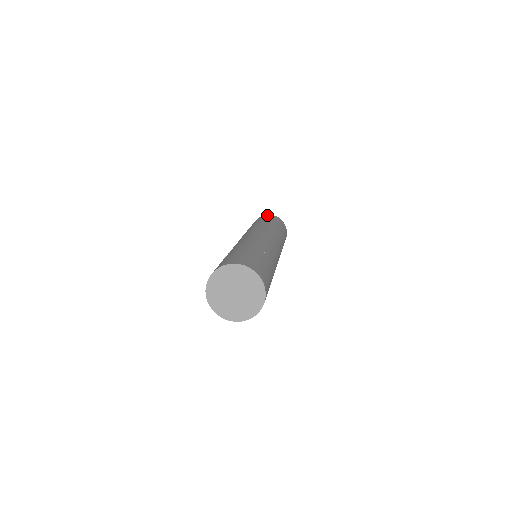
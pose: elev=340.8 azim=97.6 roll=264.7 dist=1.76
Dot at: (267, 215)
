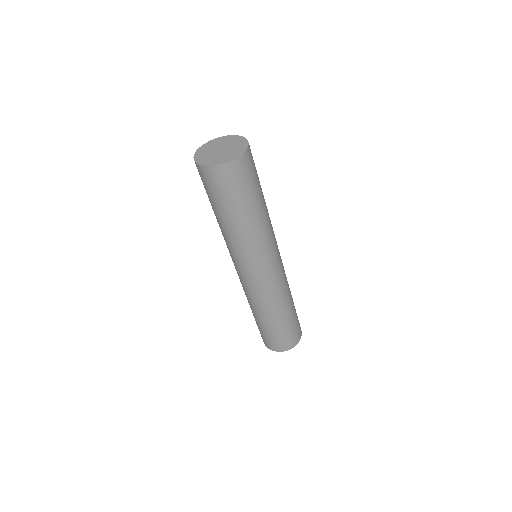
Dot at: occluded
